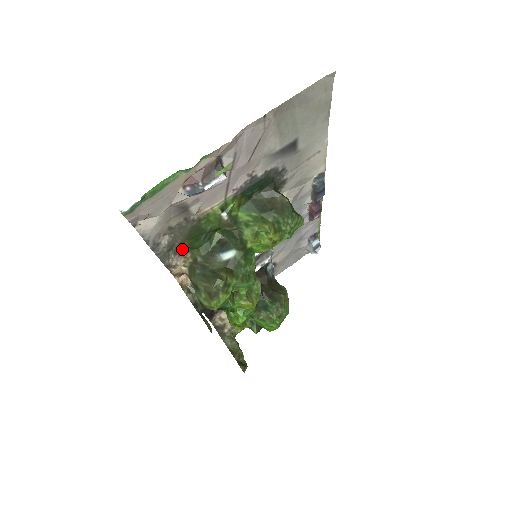
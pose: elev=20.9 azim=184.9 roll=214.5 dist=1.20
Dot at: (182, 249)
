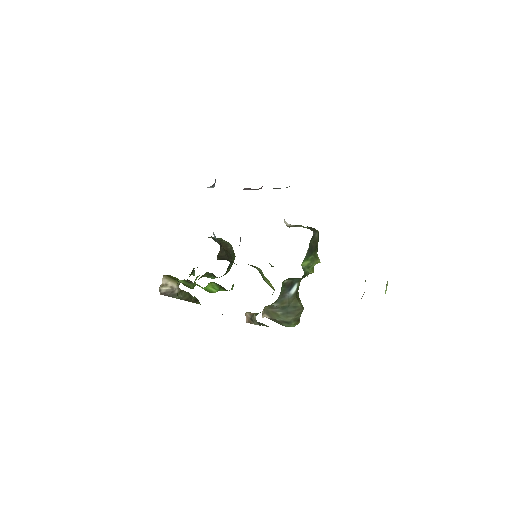
Dot at: occluded
